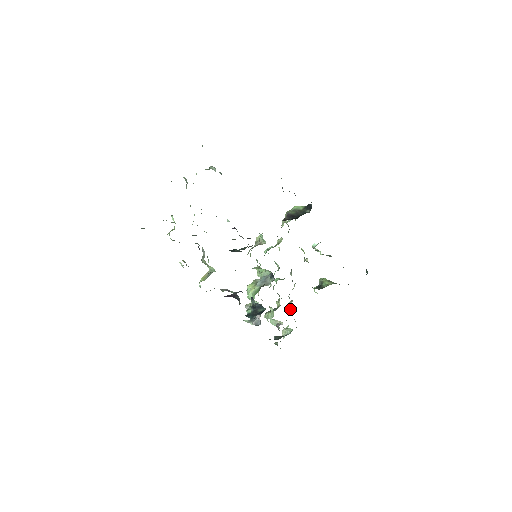
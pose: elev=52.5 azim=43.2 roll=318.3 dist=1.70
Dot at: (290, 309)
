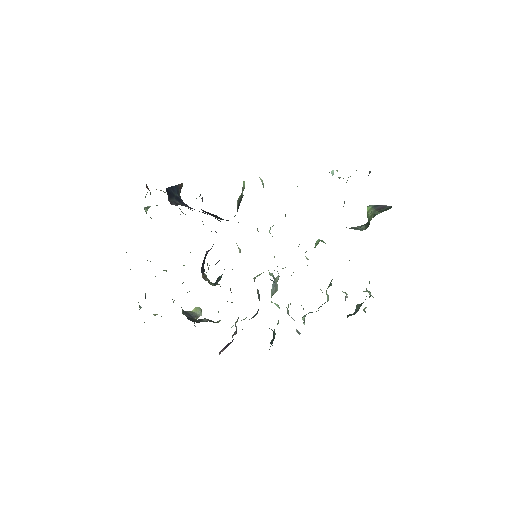
Dot at: occluded
